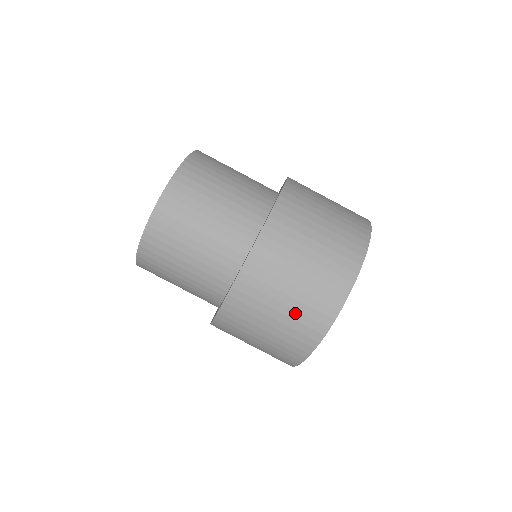
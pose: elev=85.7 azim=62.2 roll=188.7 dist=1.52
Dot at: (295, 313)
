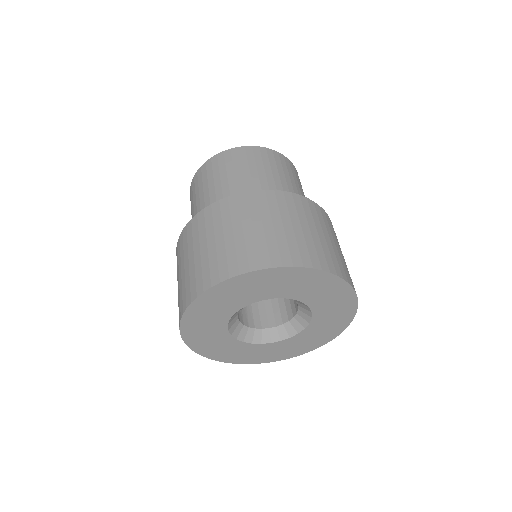
Dot at: (242, 242)
